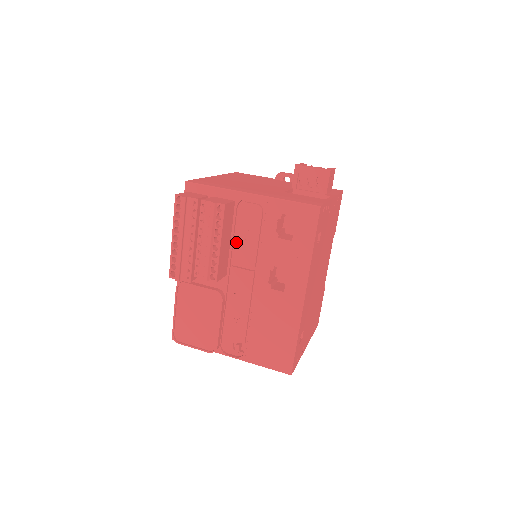
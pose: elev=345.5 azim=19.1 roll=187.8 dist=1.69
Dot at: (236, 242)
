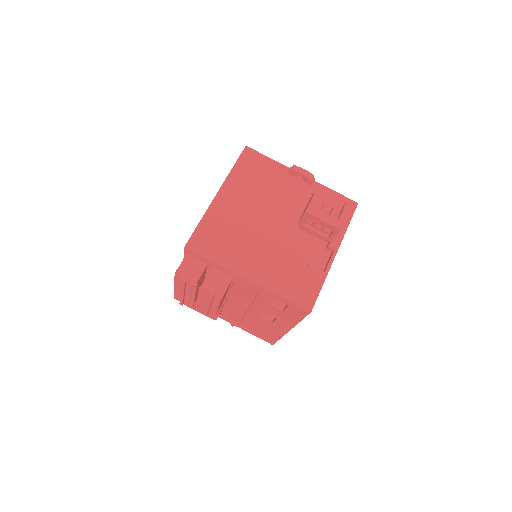
Dot at: (234, 291)
